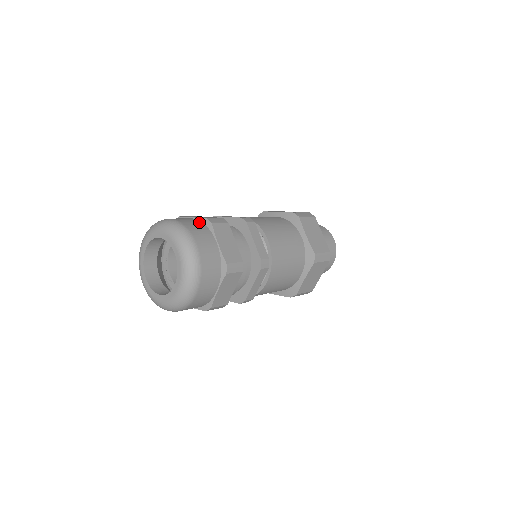
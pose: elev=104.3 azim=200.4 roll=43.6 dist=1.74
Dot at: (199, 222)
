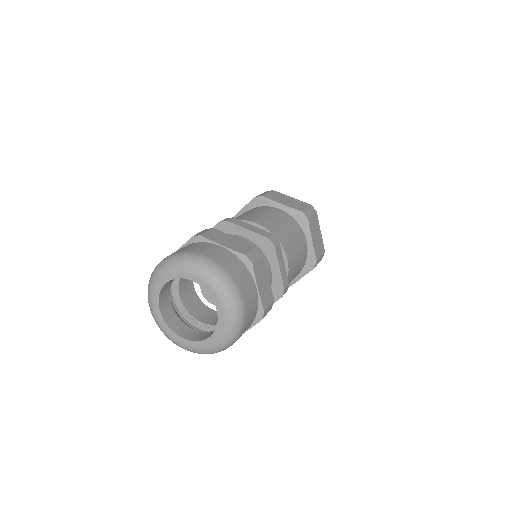
Dot at: (188, 245)
